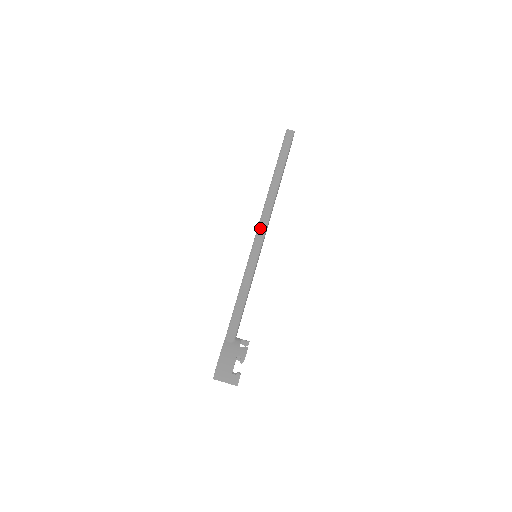
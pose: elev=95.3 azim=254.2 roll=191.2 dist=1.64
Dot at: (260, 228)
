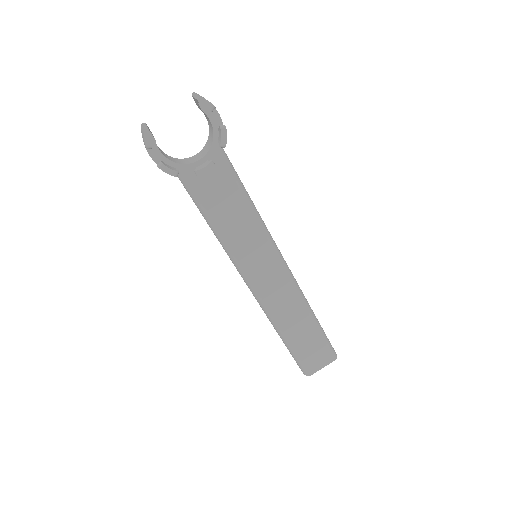
Dot at: (286, 264)
